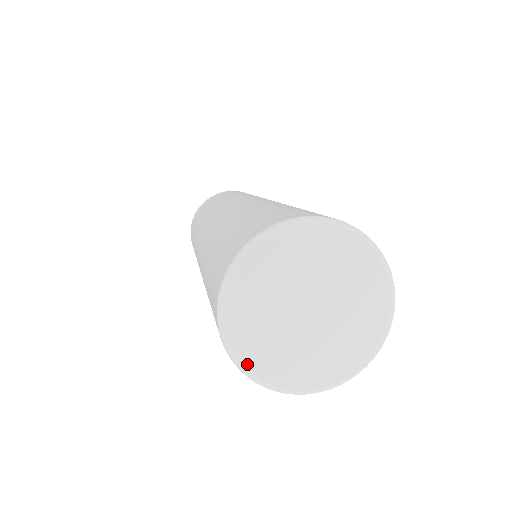
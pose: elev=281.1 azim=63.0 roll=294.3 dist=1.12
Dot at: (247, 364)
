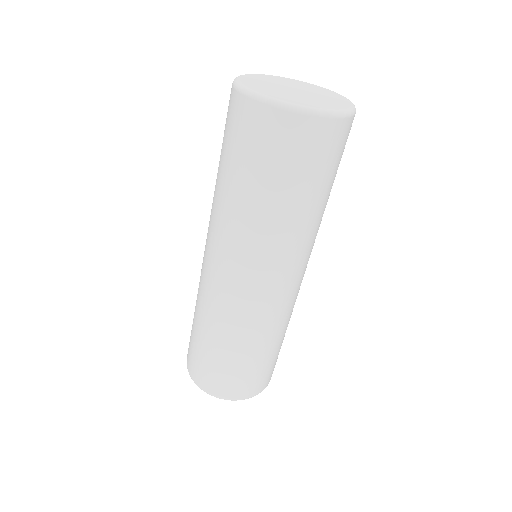
Dot at: (241, 78)
